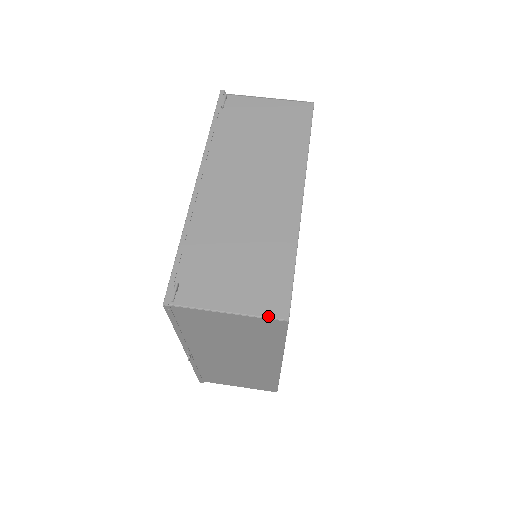
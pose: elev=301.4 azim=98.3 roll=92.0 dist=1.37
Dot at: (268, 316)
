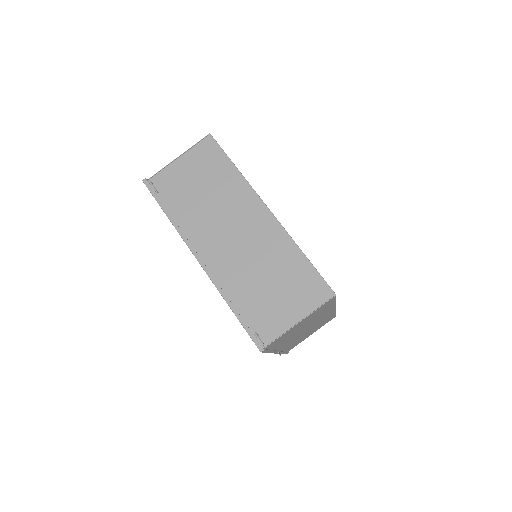
Dot at: (322, 303)
